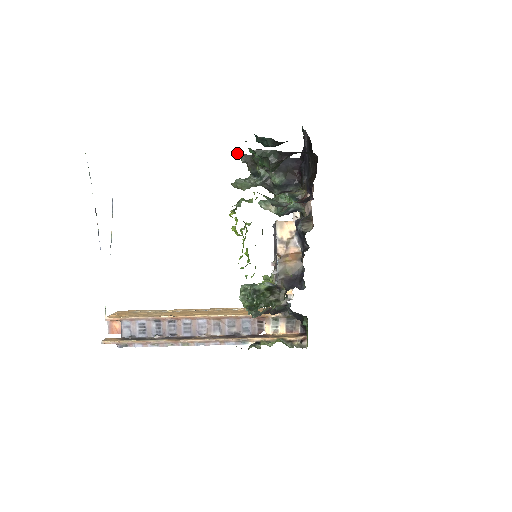
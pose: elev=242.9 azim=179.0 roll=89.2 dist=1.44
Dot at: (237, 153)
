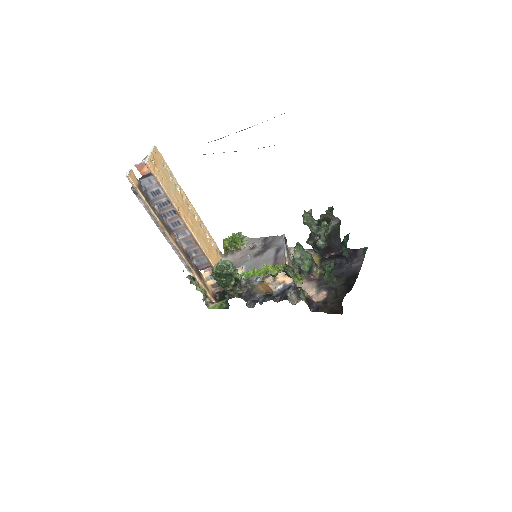
Dot at: (332, 208)
